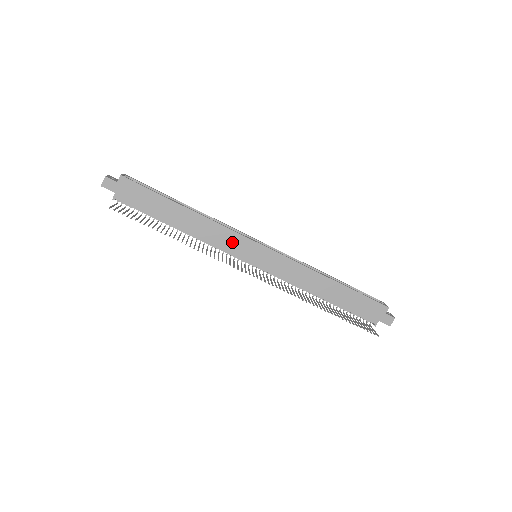
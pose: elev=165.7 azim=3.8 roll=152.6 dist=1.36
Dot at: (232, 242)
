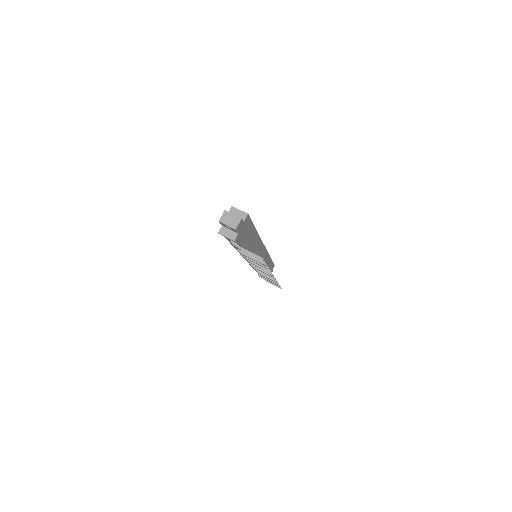
Dot at: (258, 251)
